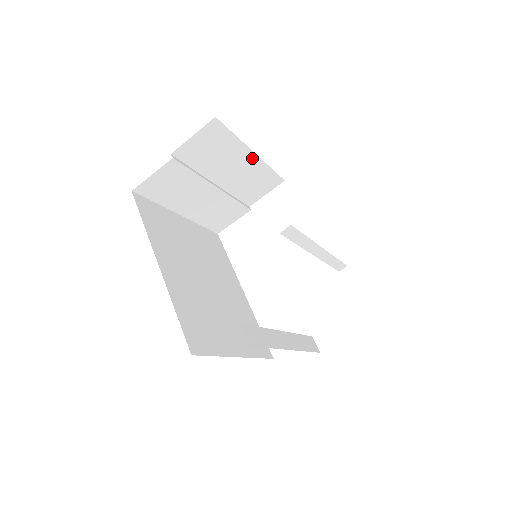
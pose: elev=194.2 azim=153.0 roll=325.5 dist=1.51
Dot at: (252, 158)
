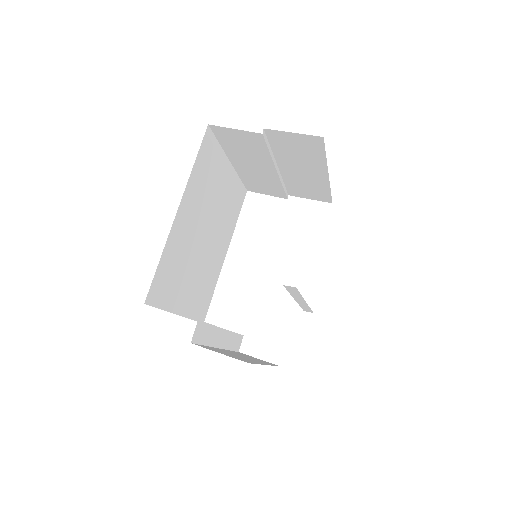
Dot at: (323, 176)
